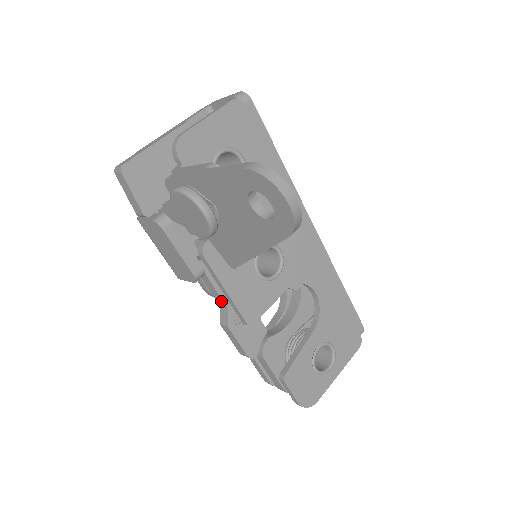
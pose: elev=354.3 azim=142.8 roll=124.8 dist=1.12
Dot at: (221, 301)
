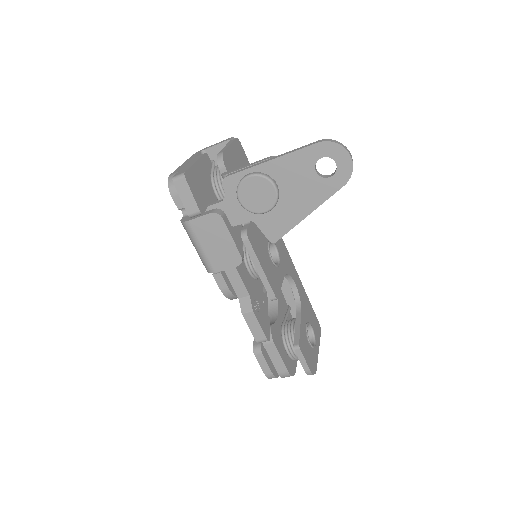
Dot at: (243, 291)
